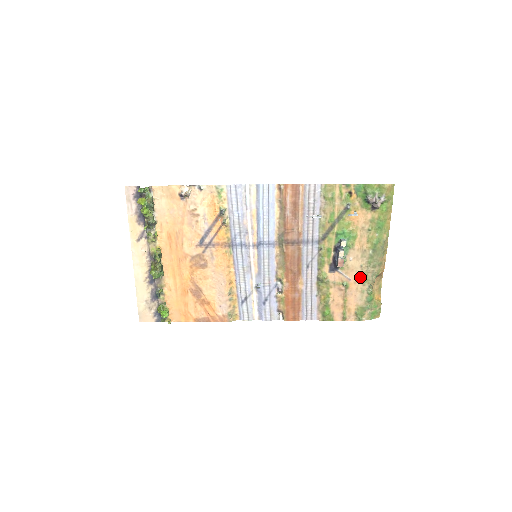
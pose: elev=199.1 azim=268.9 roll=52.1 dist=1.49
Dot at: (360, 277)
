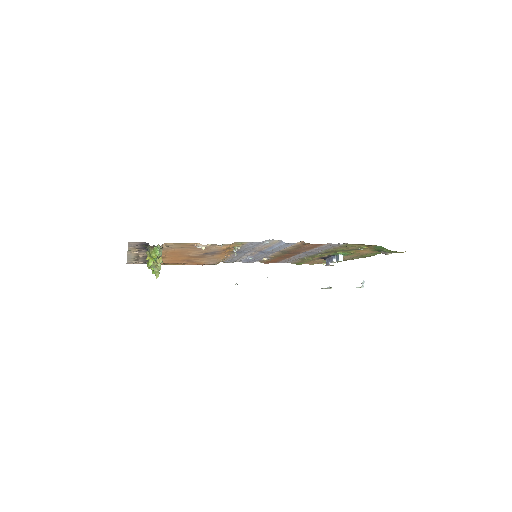
Dot at: occluded
